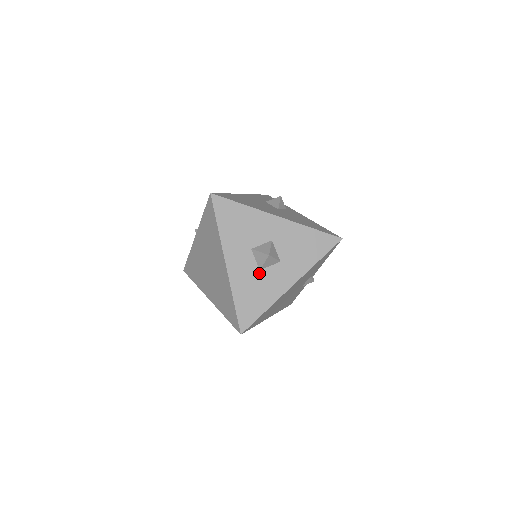
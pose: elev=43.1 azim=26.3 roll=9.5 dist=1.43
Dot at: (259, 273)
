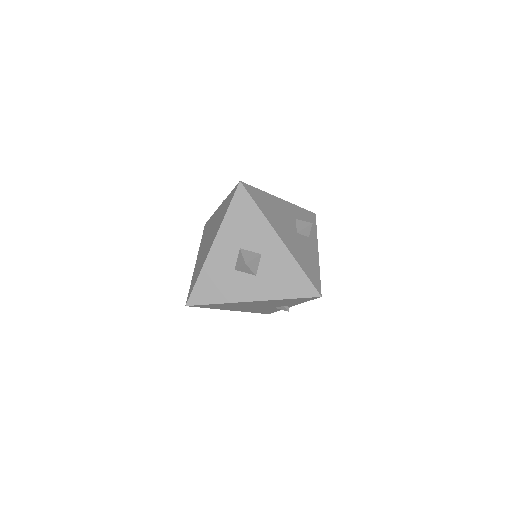
Dot at: (233, 271)
